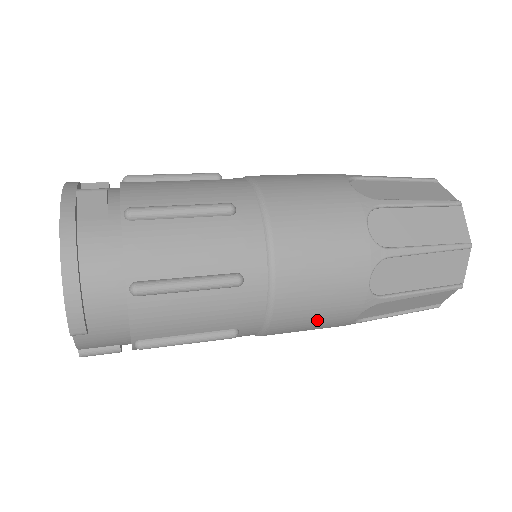
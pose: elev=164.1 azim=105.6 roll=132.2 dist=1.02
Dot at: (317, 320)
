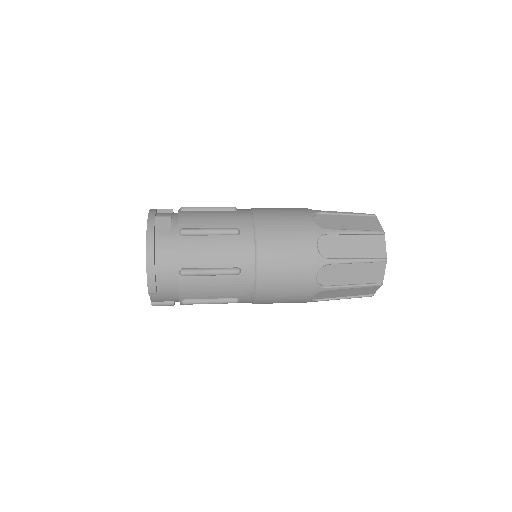
Dot at: (286, 297)
